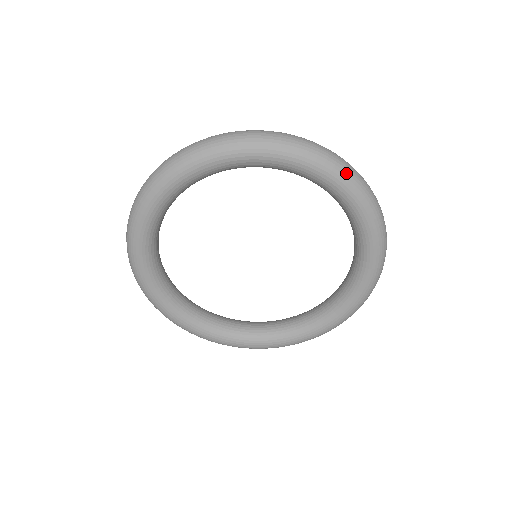
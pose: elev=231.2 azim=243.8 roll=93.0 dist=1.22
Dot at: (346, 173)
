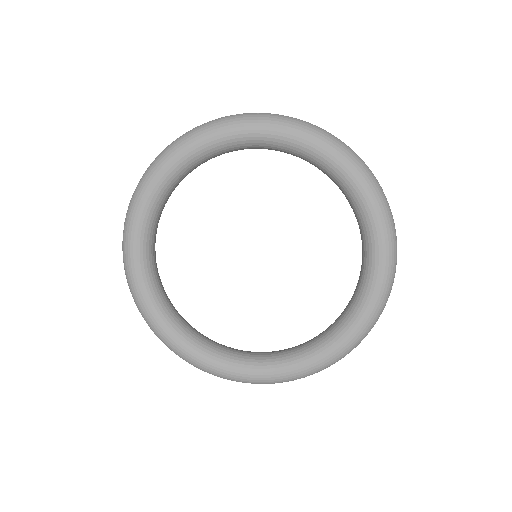
Dot at: (352, 156)
